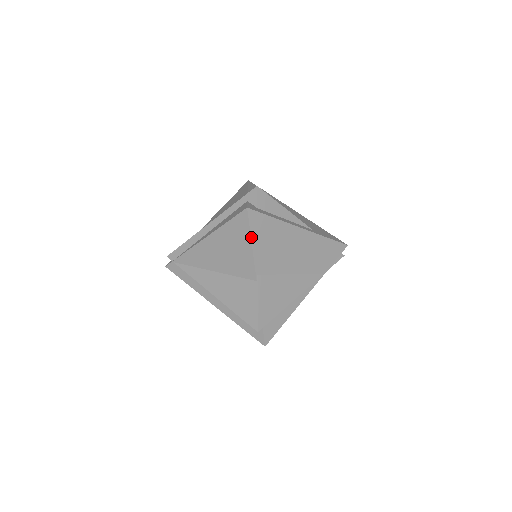
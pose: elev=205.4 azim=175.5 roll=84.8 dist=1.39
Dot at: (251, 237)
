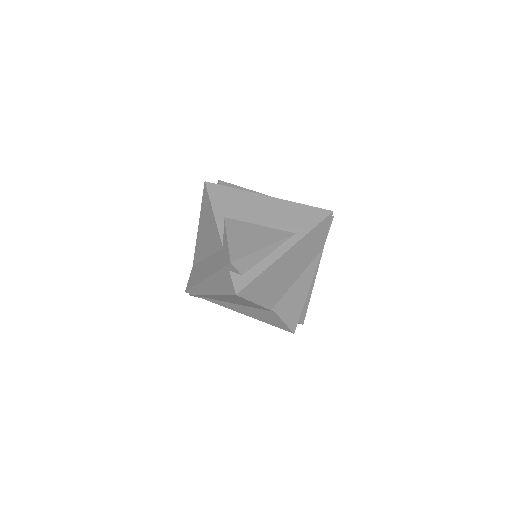
Dot at: (252, 302)
